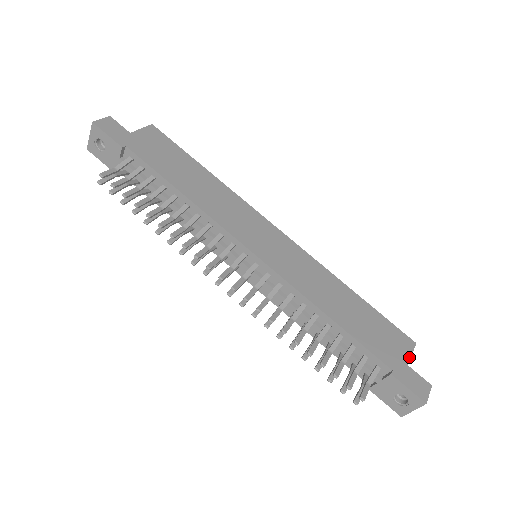
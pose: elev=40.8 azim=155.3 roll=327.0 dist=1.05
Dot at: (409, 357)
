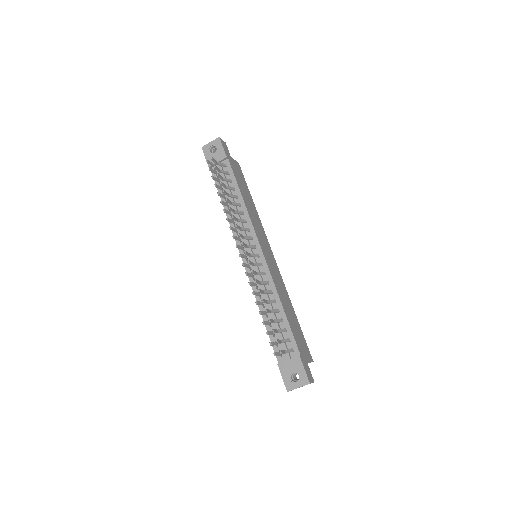
Dot at: (309, 361)
